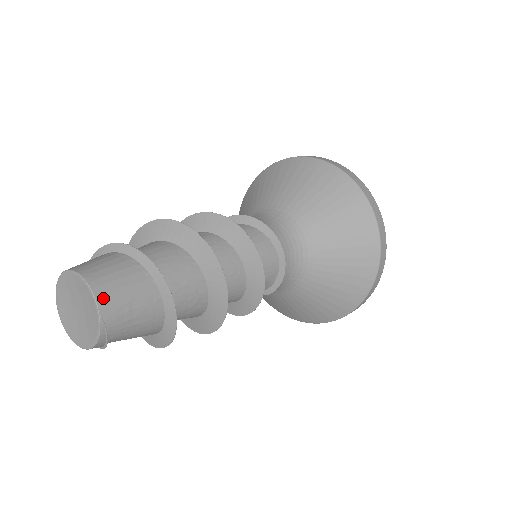
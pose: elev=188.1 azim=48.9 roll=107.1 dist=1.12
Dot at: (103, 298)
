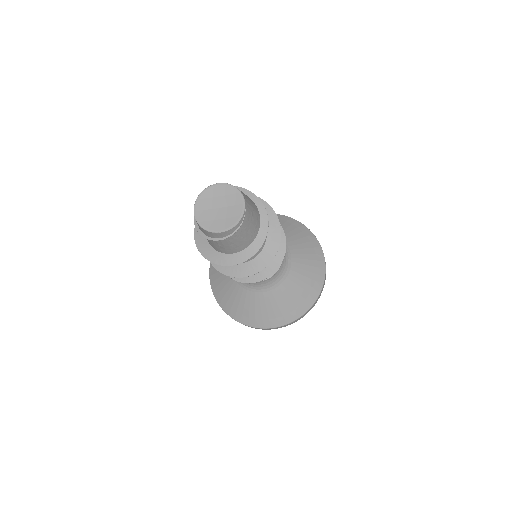
Dot at: (246, 200)
